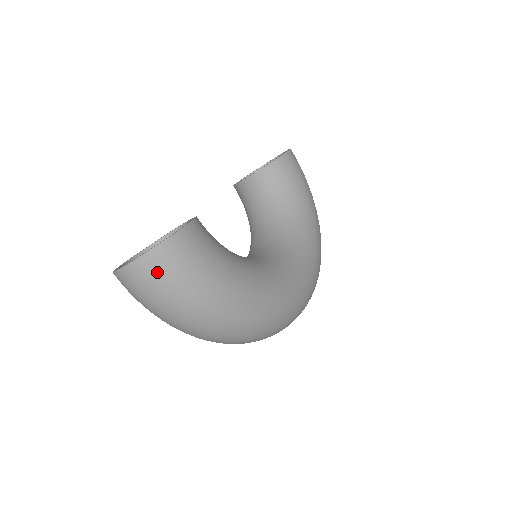
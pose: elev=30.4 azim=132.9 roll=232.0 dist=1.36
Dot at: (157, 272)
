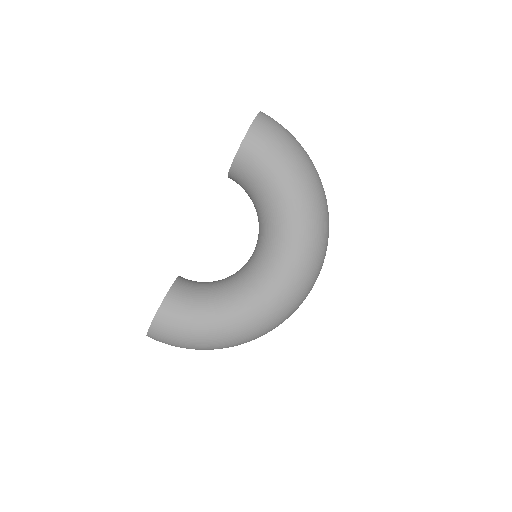
Dot at: (160, 341)
